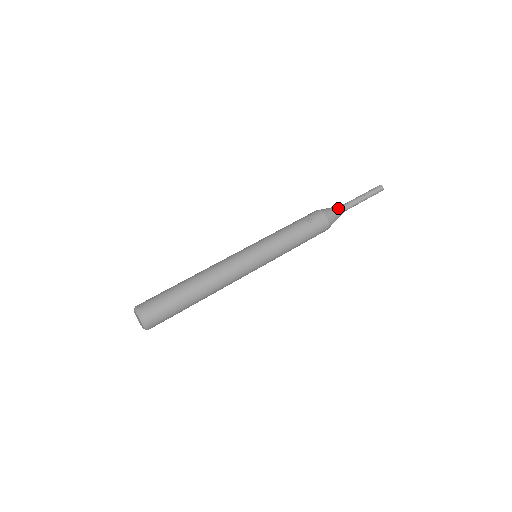
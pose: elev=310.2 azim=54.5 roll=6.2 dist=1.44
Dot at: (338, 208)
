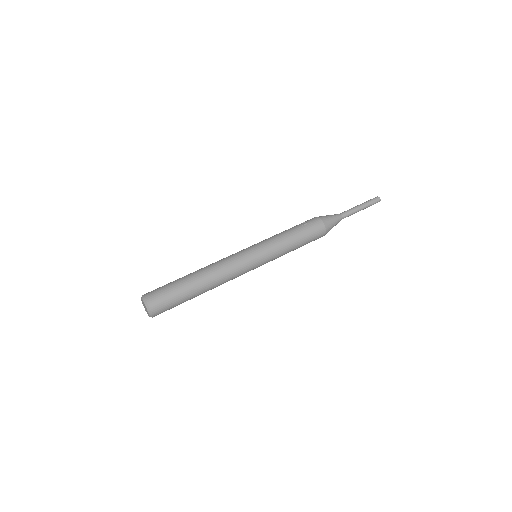
Dot at: (334, 215)
